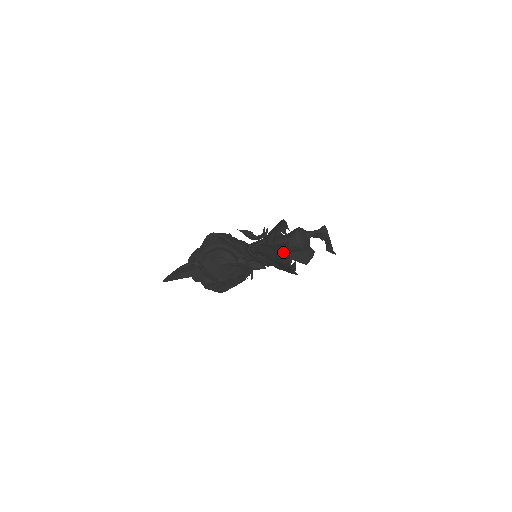
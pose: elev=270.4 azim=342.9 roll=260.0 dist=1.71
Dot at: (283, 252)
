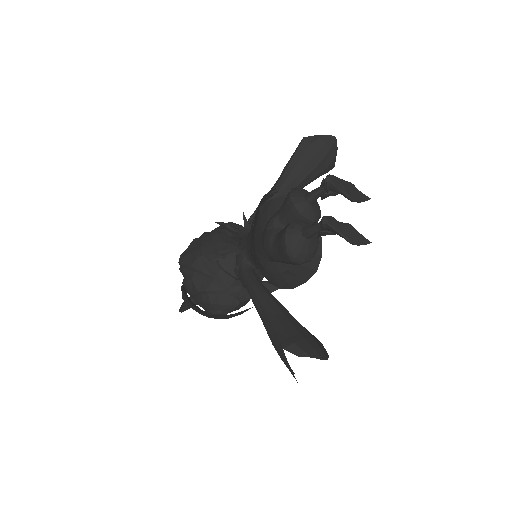
Dot at: occluded
